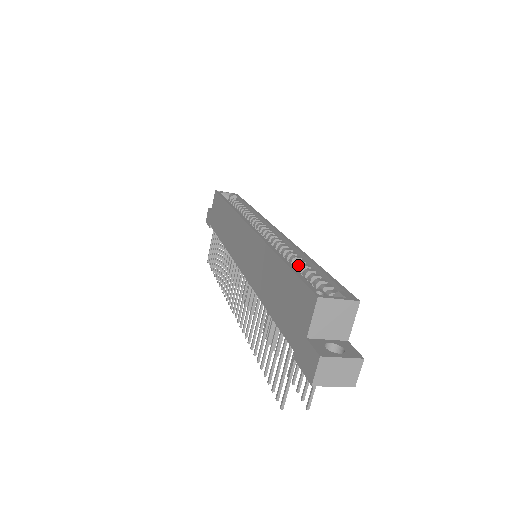
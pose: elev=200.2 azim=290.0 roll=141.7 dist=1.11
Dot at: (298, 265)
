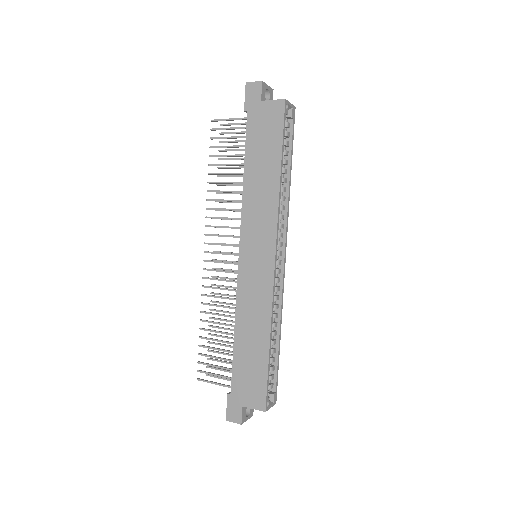
Dot at: (272, 336)
